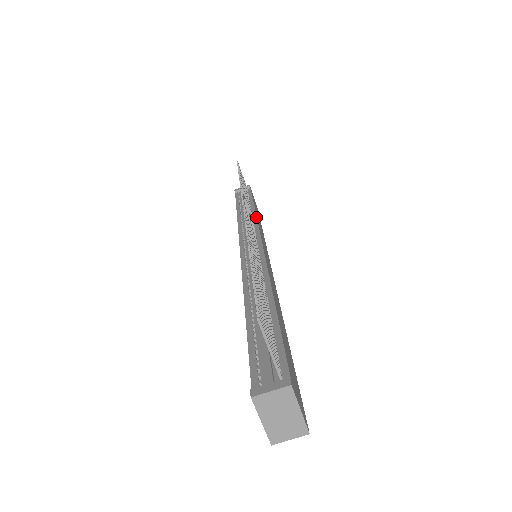
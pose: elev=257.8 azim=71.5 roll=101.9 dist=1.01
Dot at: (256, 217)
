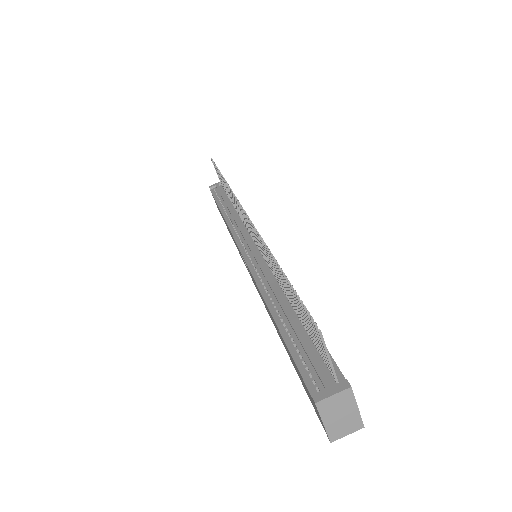
Dot at: occluded
